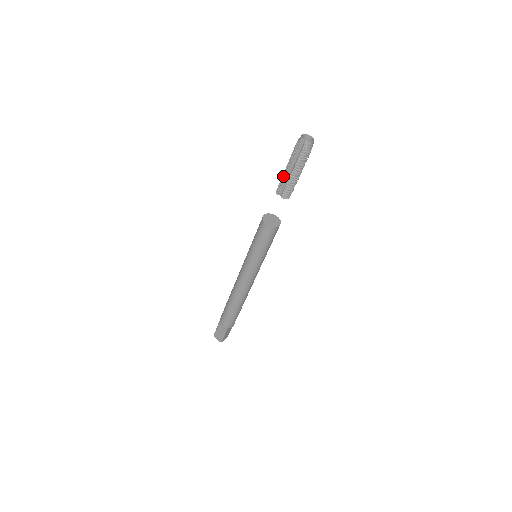
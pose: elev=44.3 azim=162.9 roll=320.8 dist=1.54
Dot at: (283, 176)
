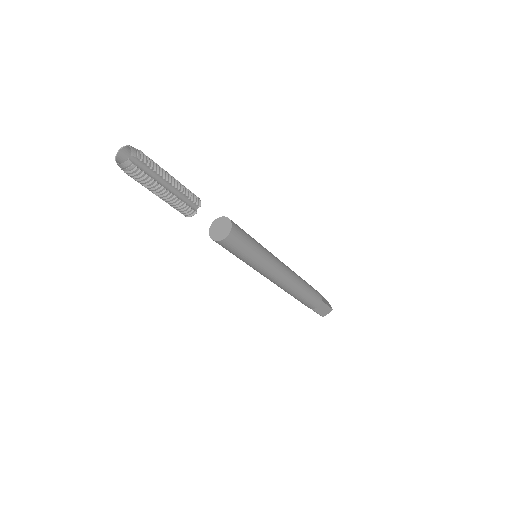
Dot at: occluded
